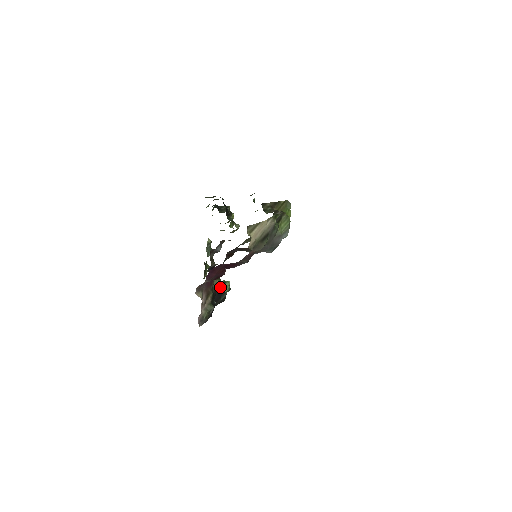
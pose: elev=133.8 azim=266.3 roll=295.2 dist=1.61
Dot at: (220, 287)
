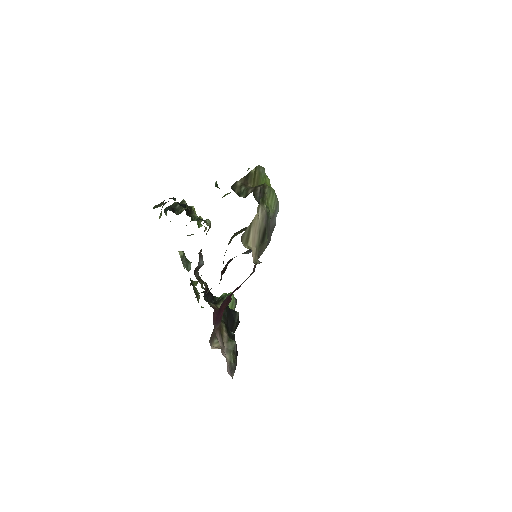
Dot at: (228, 310)
